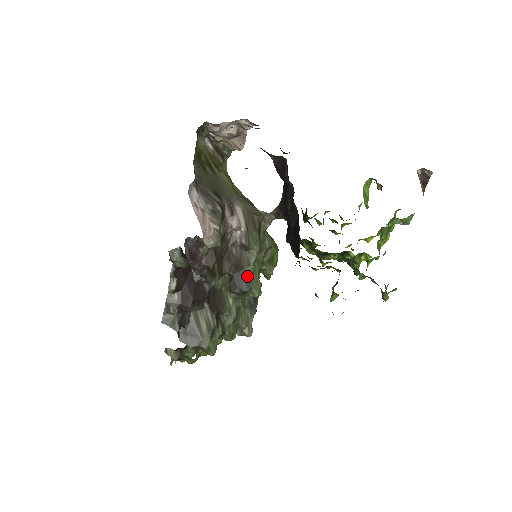
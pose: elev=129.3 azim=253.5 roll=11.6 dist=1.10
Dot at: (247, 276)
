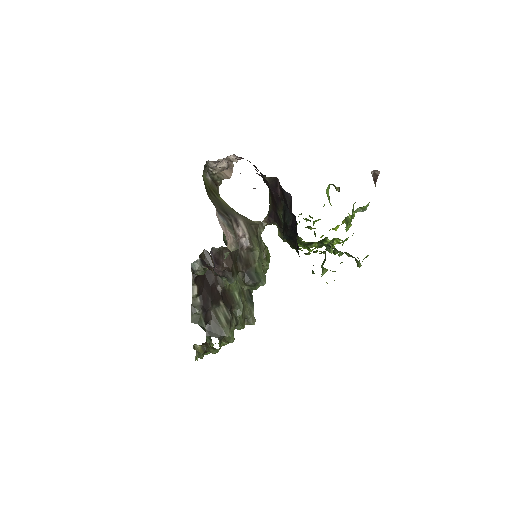
Dot at: (255, 271)
